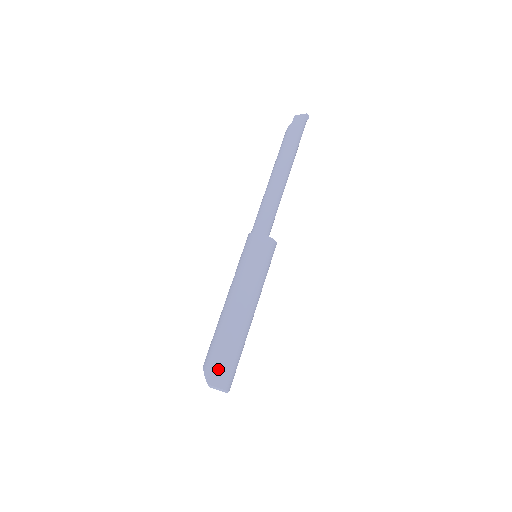
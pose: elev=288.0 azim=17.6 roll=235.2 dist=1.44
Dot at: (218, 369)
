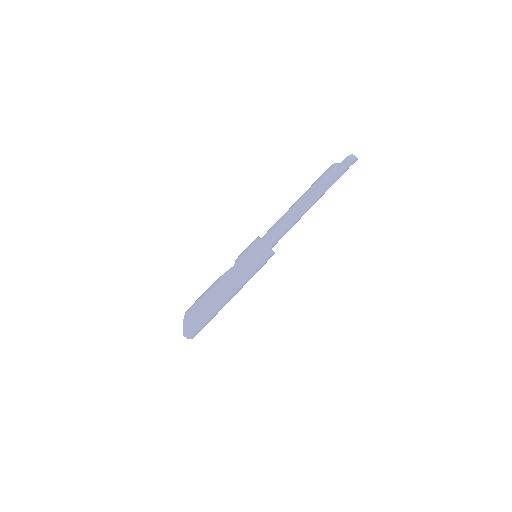
Dot at: (194, 327)
